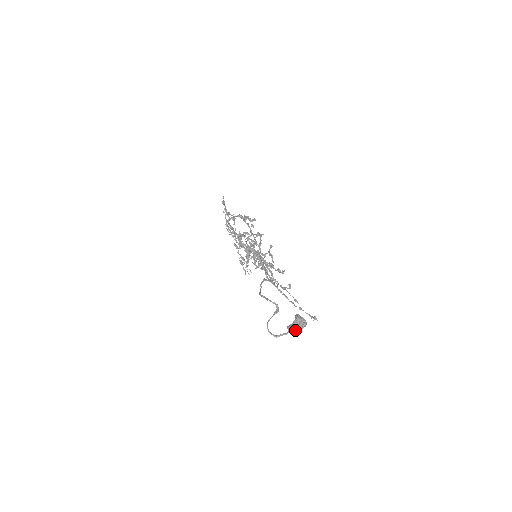
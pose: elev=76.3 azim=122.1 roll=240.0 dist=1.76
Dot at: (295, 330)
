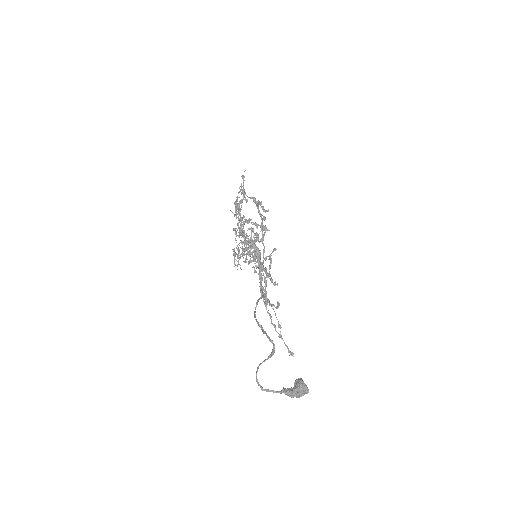
Dot at: (290, 395)
